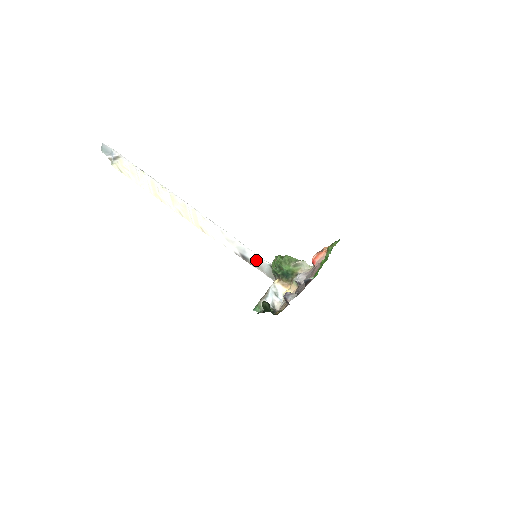
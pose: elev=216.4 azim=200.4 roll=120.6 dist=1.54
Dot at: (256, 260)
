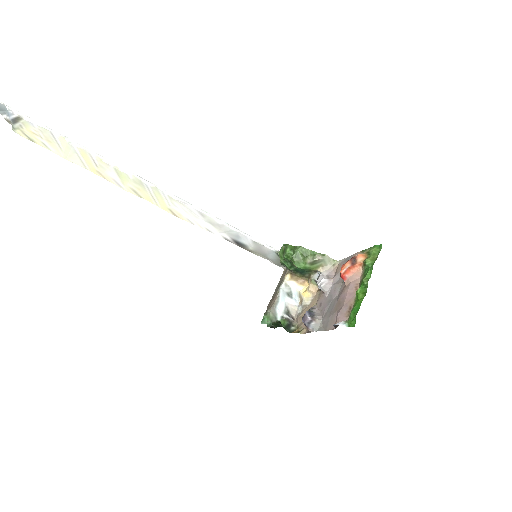
Dot at: (256, 247)
